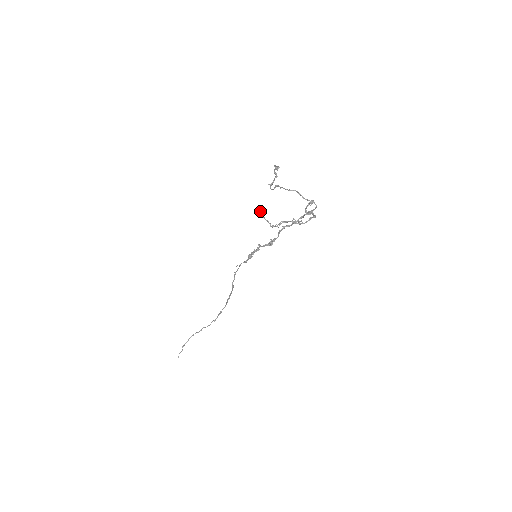
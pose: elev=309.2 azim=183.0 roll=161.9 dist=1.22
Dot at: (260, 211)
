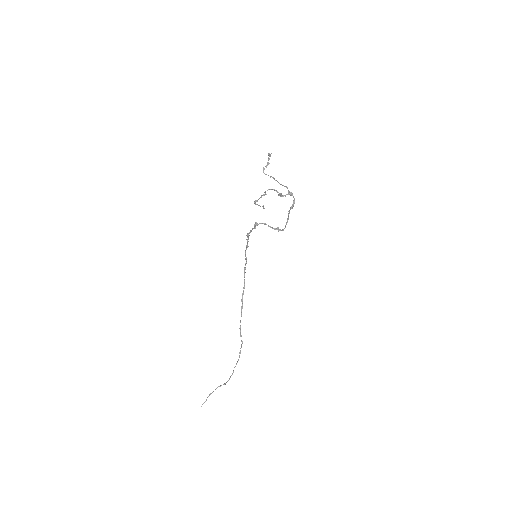
Dot at: occluded
